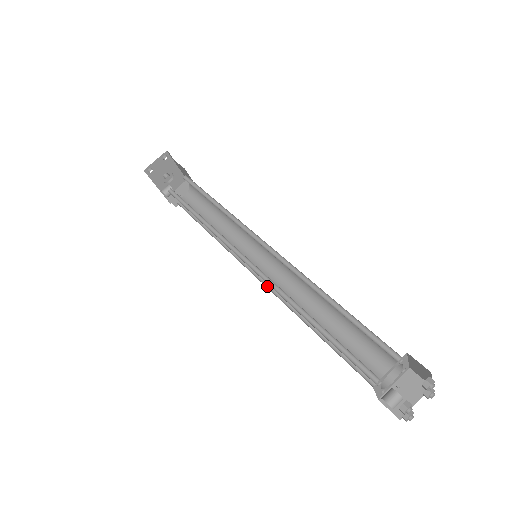
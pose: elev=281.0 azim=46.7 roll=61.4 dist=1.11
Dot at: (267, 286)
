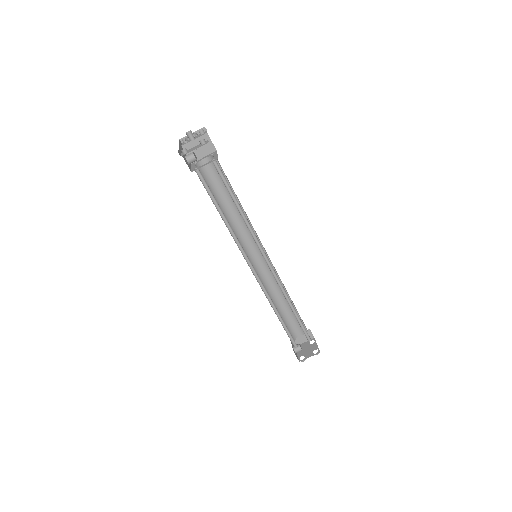
Dot at: occluded
